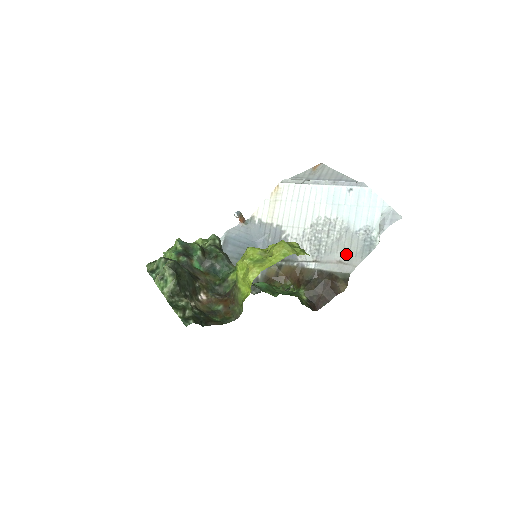
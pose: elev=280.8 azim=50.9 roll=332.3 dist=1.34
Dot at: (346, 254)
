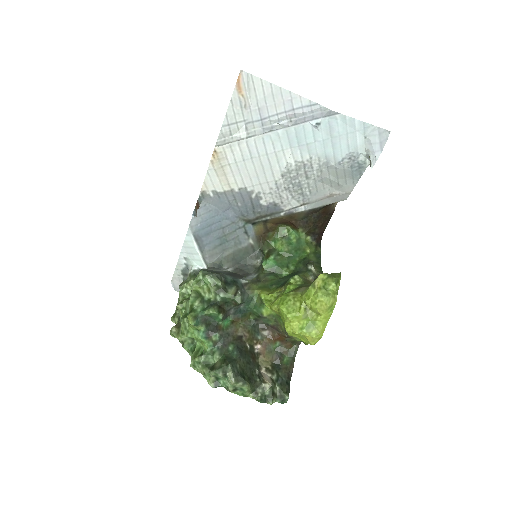
Dot at: (335, 186)
